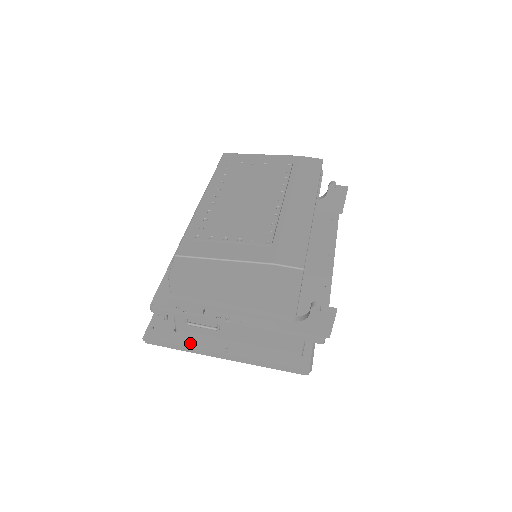
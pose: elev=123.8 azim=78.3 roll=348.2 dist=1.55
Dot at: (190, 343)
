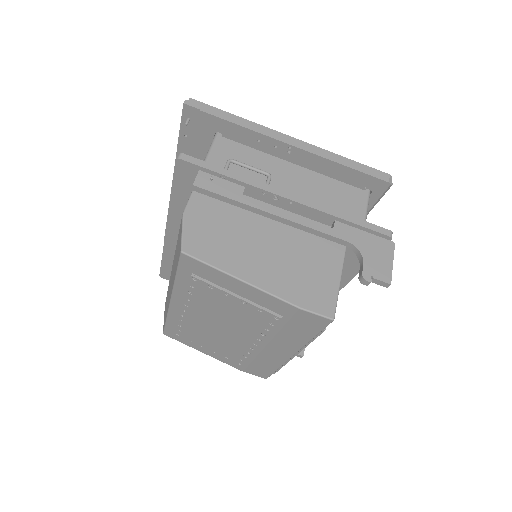
Dot at: occluded
